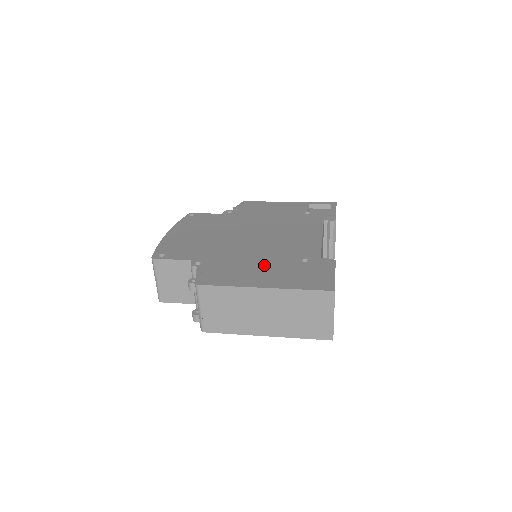
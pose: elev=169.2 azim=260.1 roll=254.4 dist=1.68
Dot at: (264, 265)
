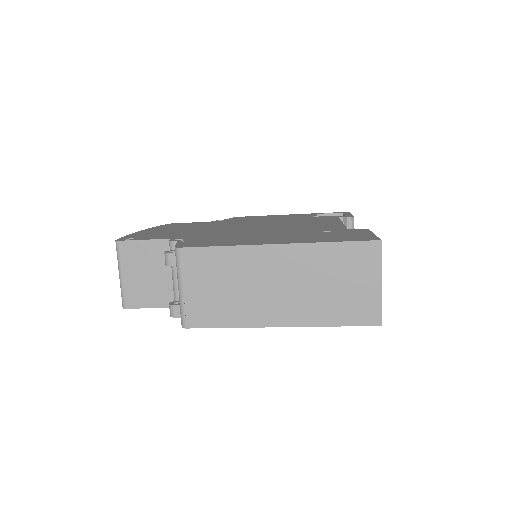
Dot at: (272, 235)
